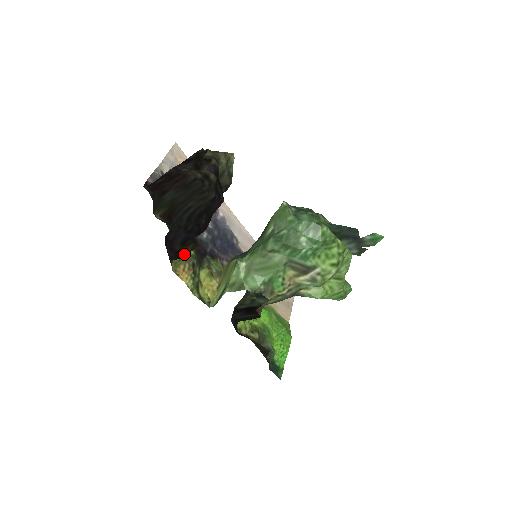
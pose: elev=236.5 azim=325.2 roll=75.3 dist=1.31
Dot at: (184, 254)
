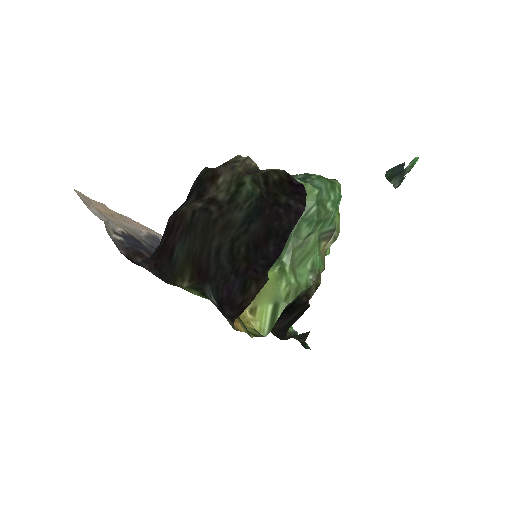
Dot at: (249, 301)
